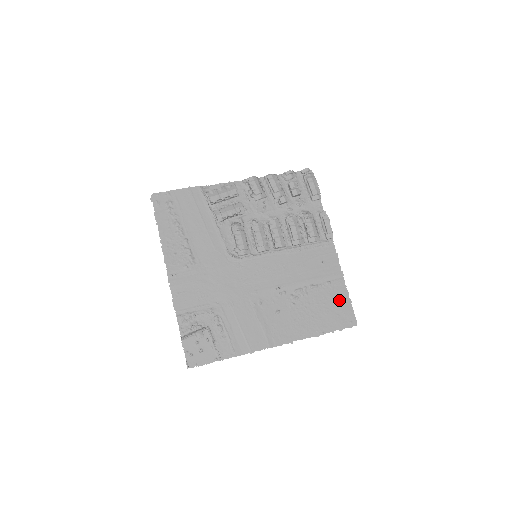
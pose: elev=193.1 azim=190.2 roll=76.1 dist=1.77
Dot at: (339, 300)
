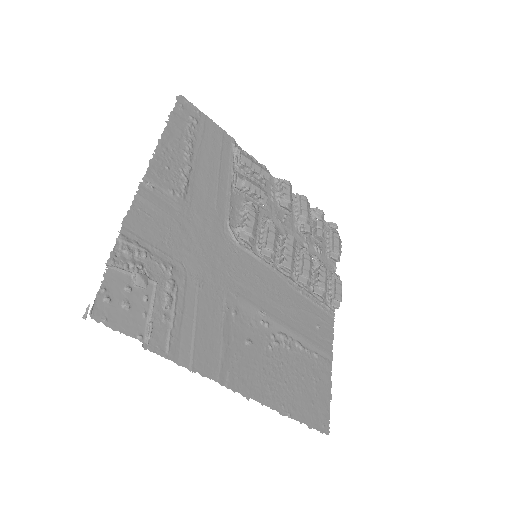
Dot at: (320, 385)
